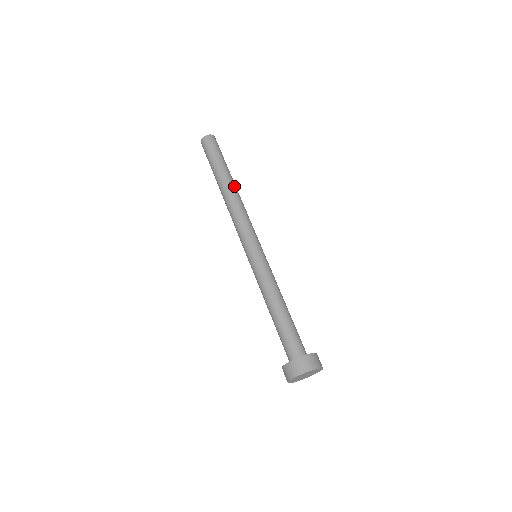
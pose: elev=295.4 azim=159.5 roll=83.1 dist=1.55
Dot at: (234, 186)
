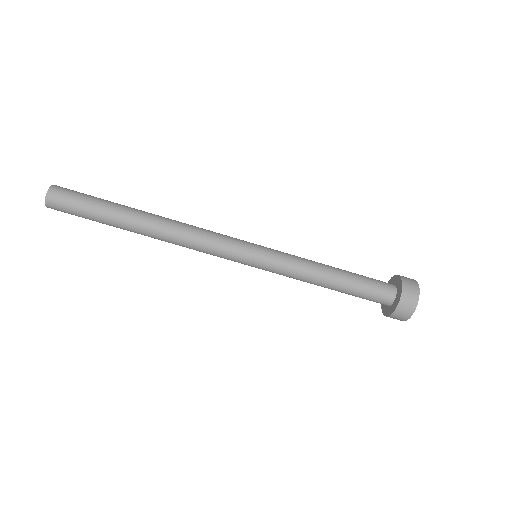
Dot at: (147, 229)
